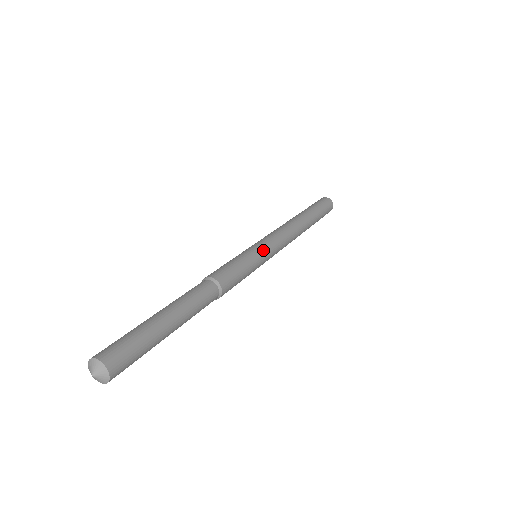
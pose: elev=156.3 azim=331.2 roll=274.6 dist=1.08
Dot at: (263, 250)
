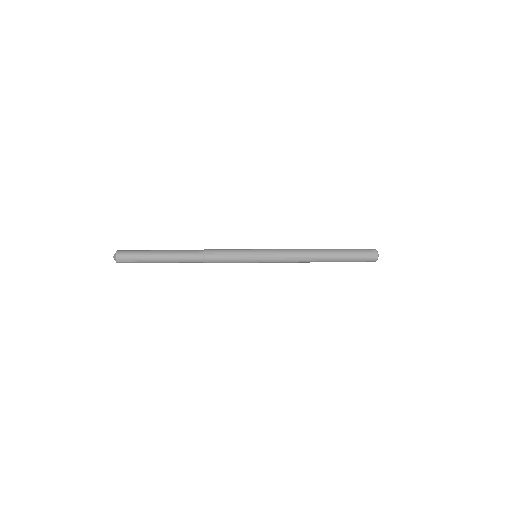
Dot at: (258, 254)
